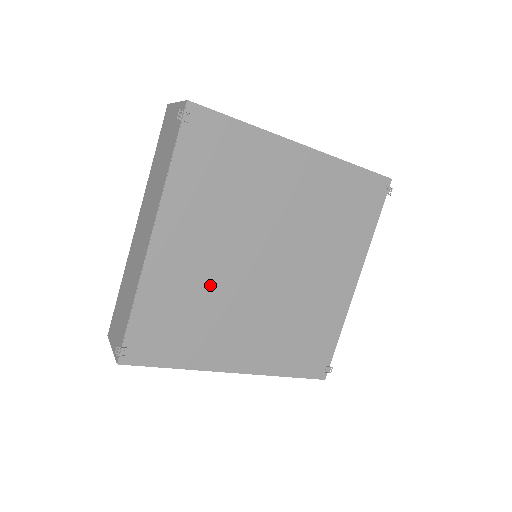
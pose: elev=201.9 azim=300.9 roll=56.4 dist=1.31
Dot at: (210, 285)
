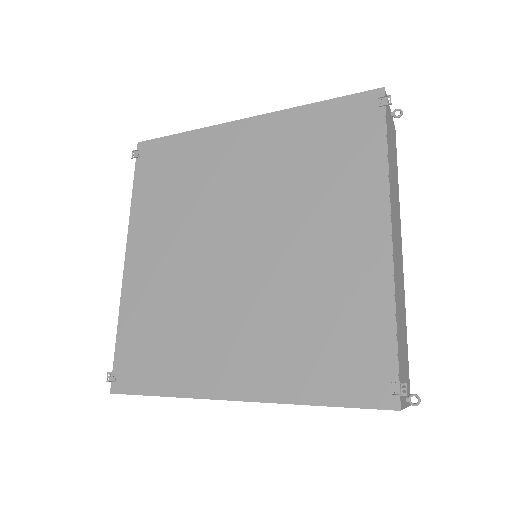
Dot at: (183, 290)
